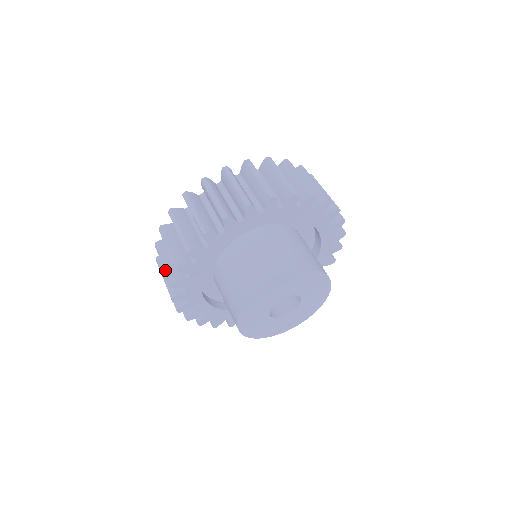
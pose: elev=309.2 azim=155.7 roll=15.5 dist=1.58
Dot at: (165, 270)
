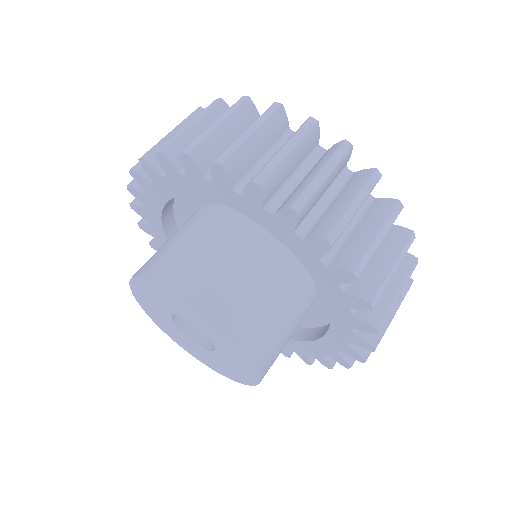
Dot at: (181, 131)
